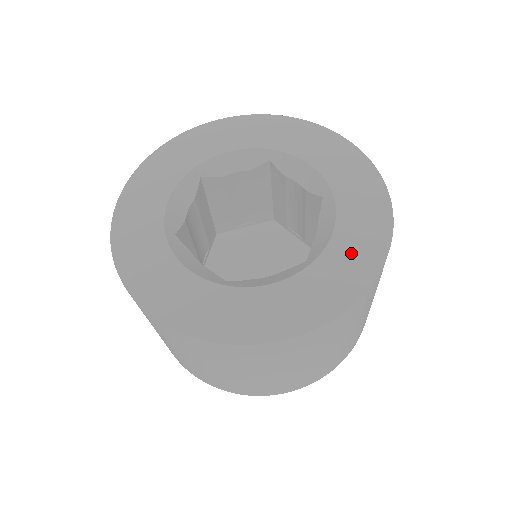
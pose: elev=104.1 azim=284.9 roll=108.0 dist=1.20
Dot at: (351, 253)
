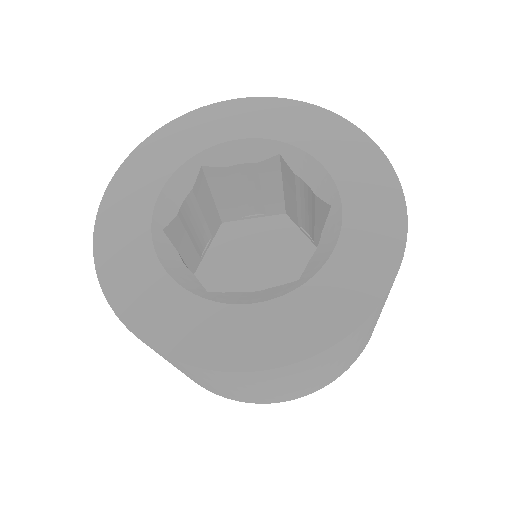
Dot at: (349, 279)
